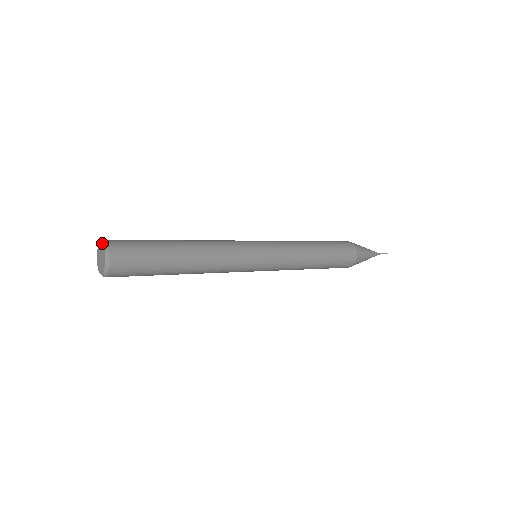
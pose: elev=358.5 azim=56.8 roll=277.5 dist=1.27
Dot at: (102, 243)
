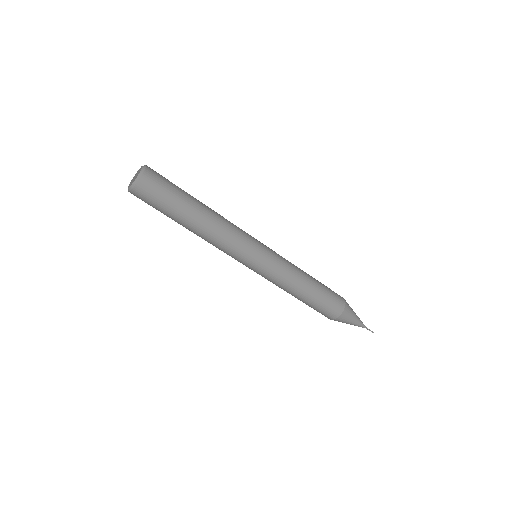
Dot at: (135, 175)
